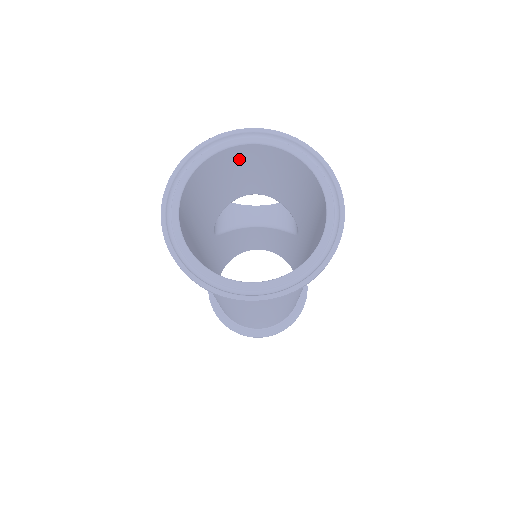
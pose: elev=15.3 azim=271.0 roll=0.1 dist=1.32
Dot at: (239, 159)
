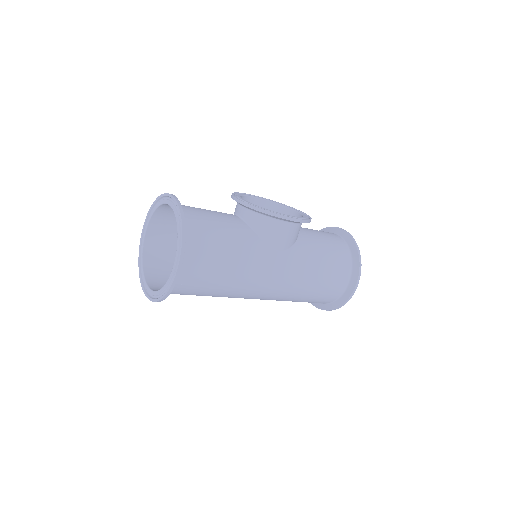
Dot at: occluded
